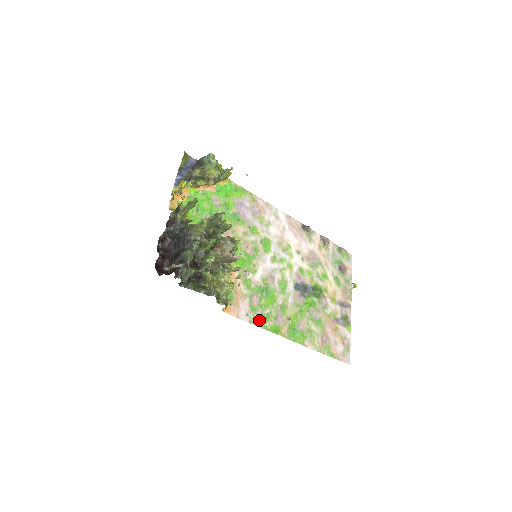
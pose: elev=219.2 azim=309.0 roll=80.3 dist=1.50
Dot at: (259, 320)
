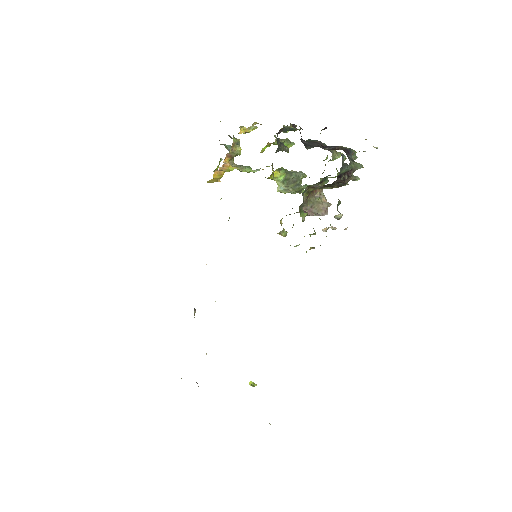
Dot at: occluded
